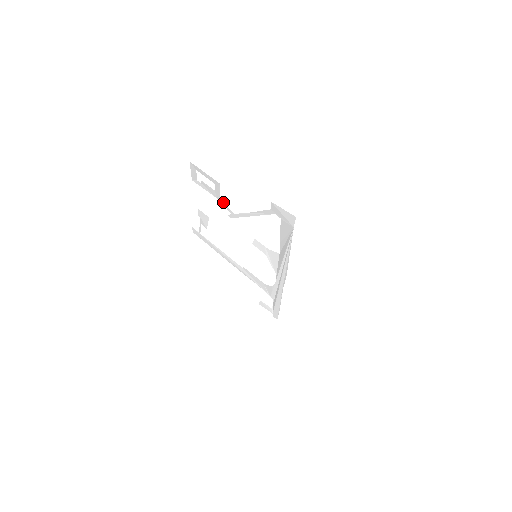
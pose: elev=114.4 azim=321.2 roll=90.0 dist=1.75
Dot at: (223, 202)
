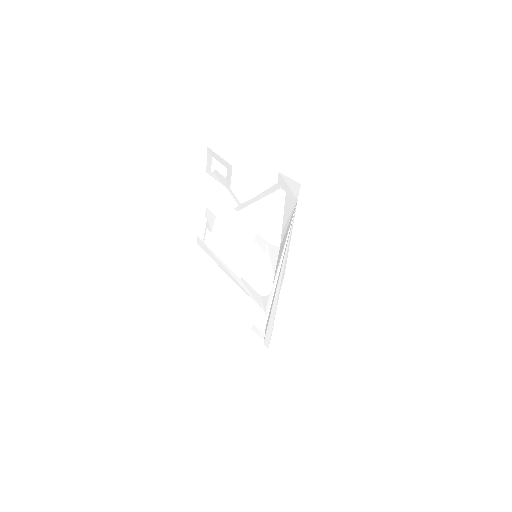
Dot at: occluded
